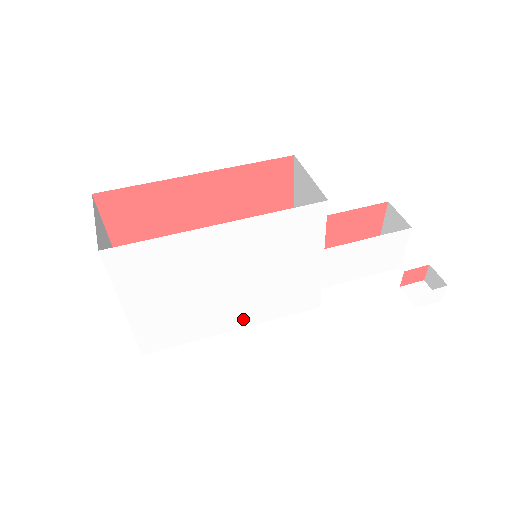
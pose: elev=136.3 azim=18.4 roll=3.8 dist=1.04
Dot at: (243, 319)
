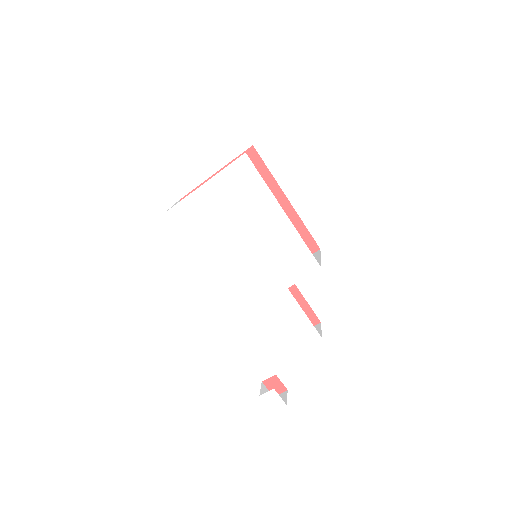
Dot at: (215, 267)
